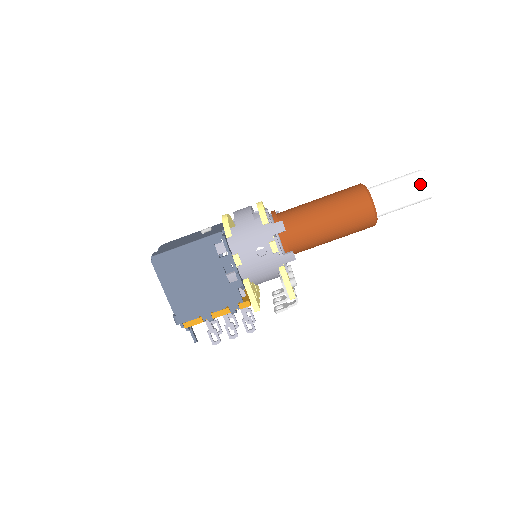
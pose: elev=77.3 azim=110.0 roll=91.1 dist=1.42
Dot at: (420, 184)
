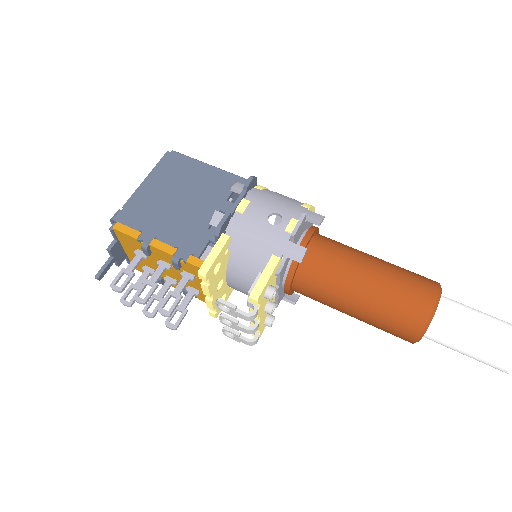
Dot at: out of frame
